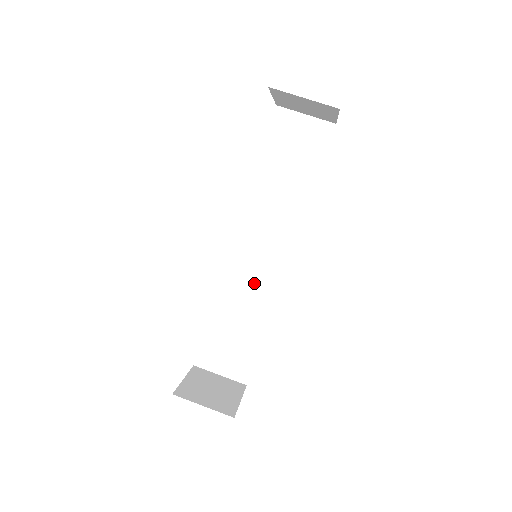
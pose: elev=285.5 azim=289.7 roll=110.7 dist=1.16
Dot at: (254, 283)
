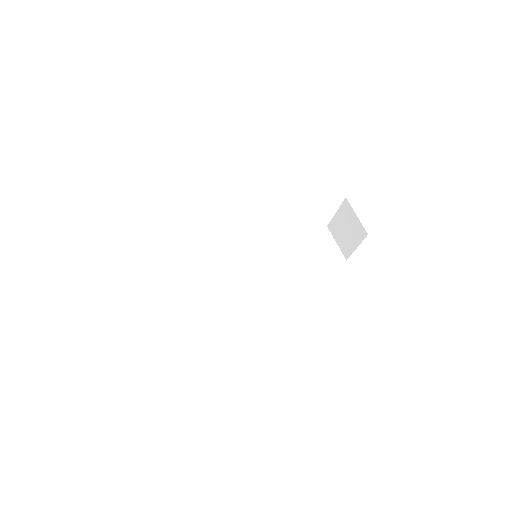
Dot at: (228, 278)
